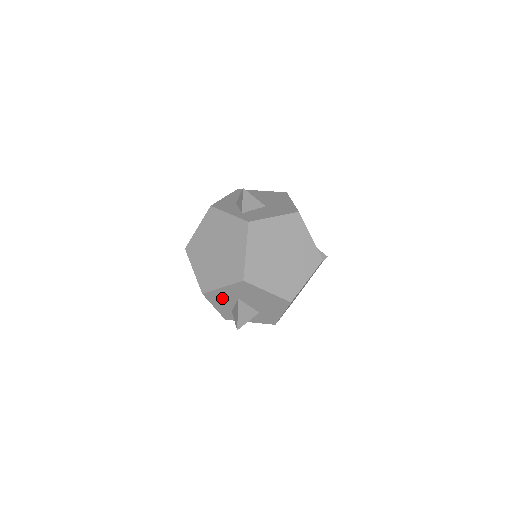
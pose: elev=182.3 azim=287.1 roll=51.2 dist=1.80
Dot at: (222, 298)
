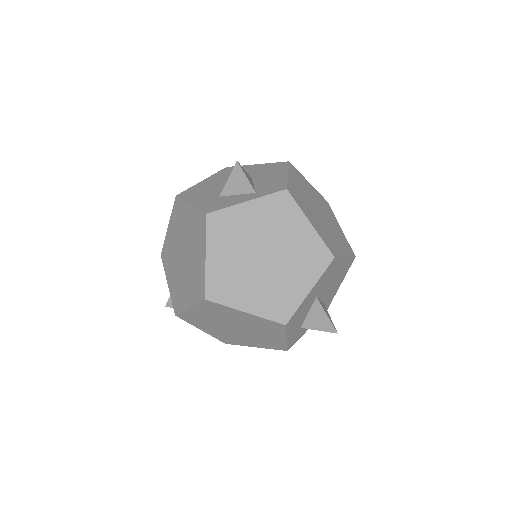
Dot at: (301, 312)
